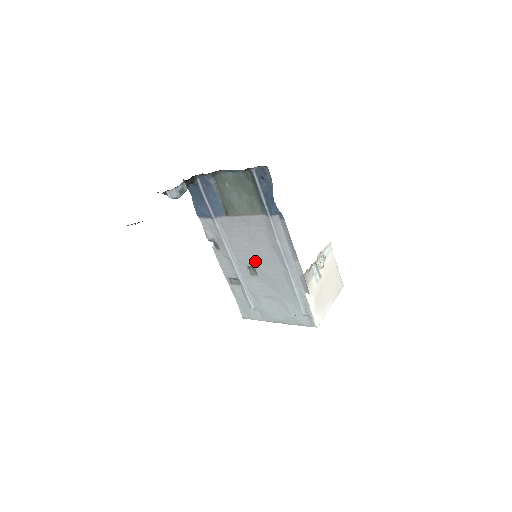
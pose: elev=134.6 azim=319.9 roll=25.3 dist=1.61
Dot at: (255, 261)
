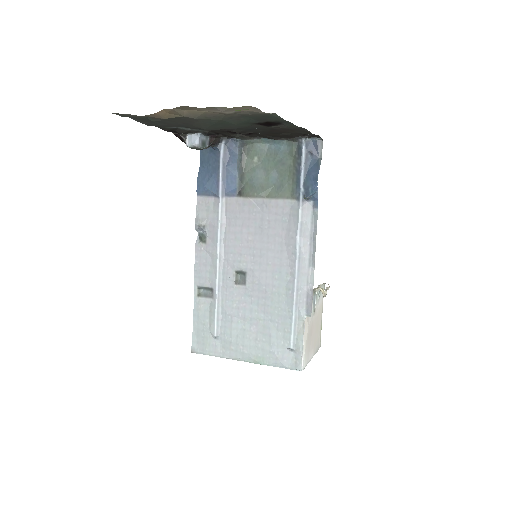
Dot at: (252, 263)
